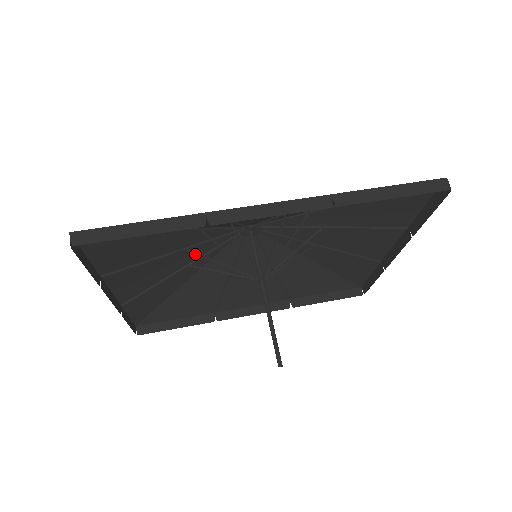
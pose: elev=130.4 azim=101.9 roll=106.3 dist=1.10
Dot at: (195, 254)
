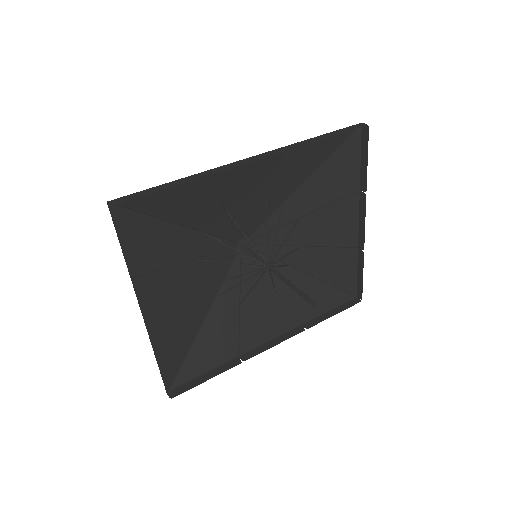
Dot at: (205, 260)
